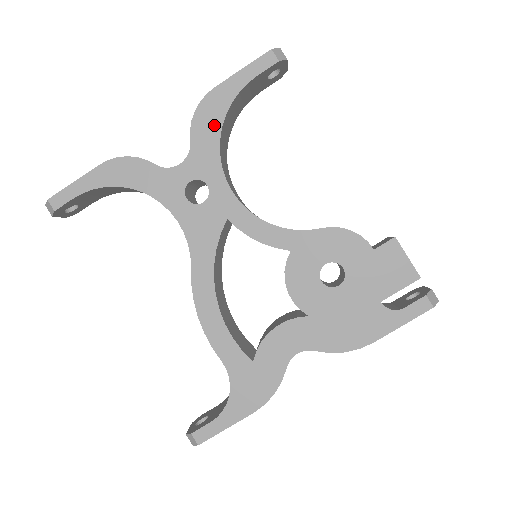
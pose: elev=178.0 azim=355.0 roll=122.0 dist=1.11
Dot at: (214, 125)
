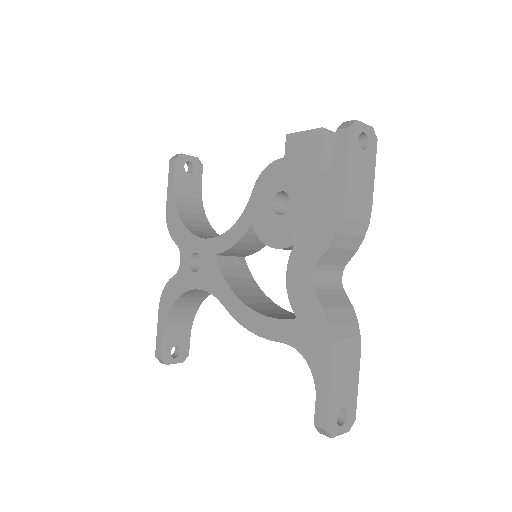
Dot at: (177, 223)
